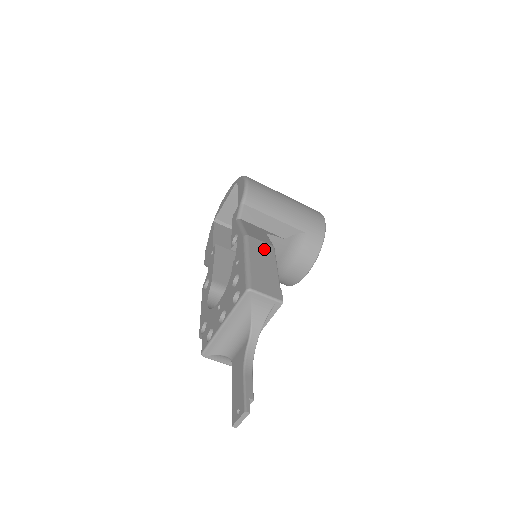
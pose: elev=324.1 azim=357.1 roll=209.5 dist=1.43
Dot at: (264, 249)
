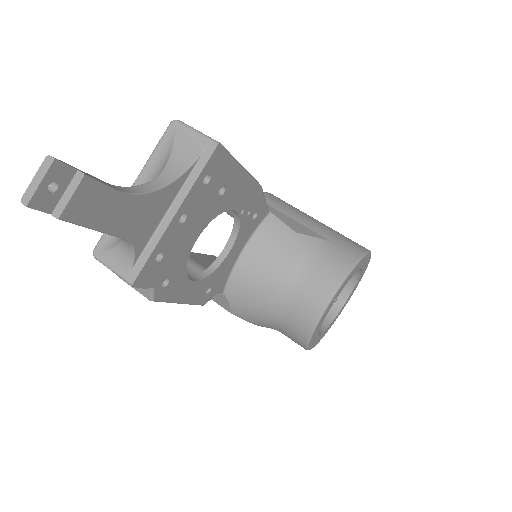
Dot at: occluded
